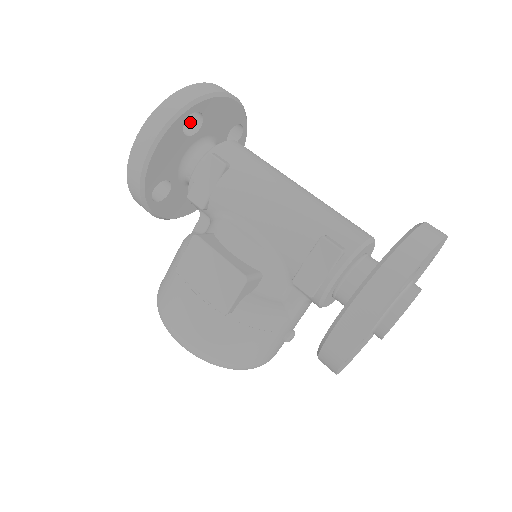
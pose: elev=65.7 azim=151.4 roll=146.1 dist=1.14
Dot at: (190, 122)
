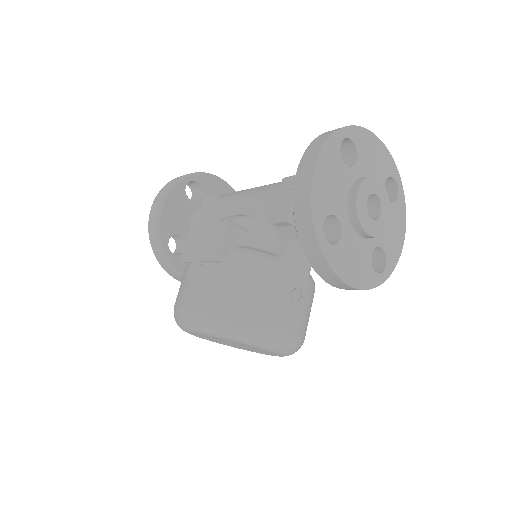
Dot at: (194, 198)
